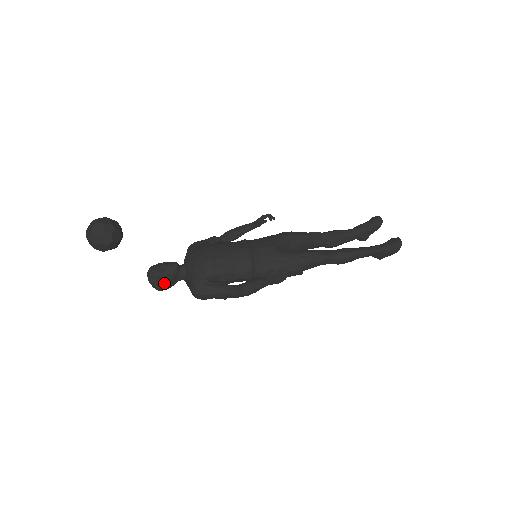
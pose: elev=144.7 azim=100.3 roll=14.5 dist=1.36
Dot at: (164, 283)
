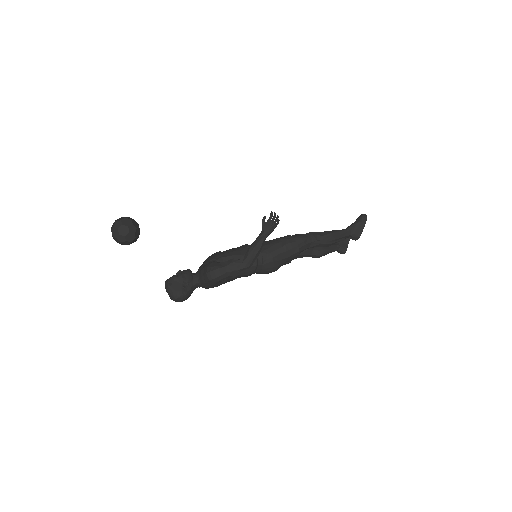
Dot at: (181, 286)
